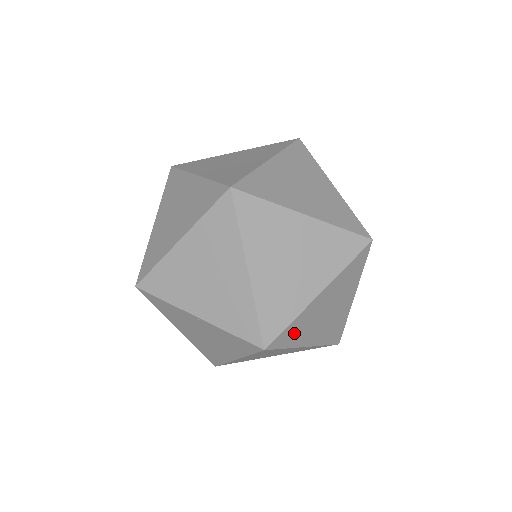
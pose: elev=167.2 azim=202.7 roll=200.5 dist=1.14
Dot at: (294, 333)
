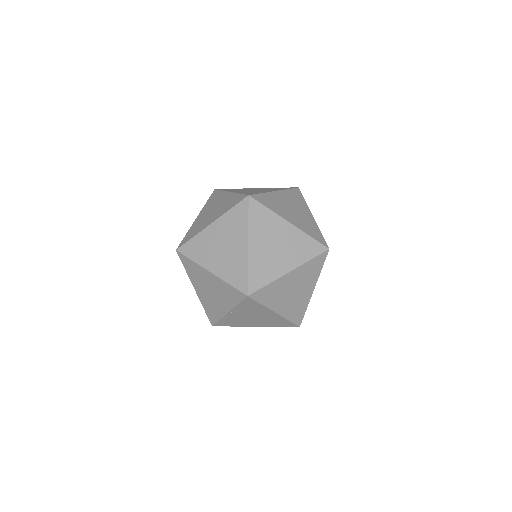
Dot at: (261, 274)
